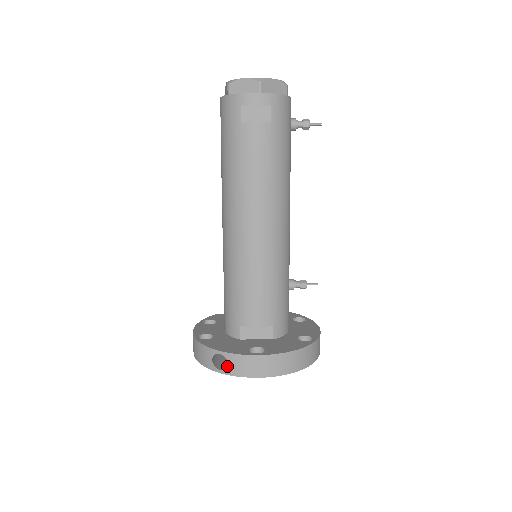
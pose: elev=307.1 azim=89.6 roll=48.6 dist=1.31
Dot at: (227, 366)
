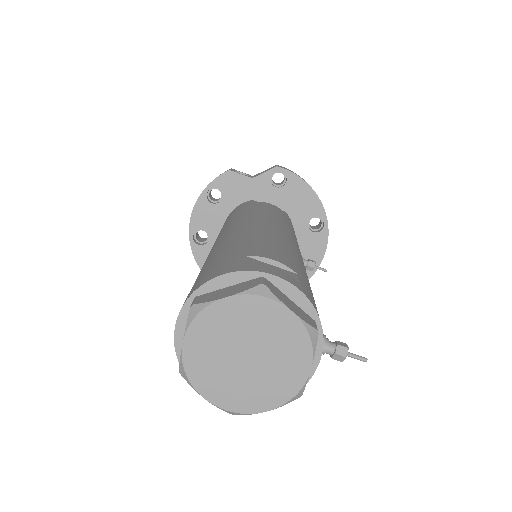
Dot at: occluded
